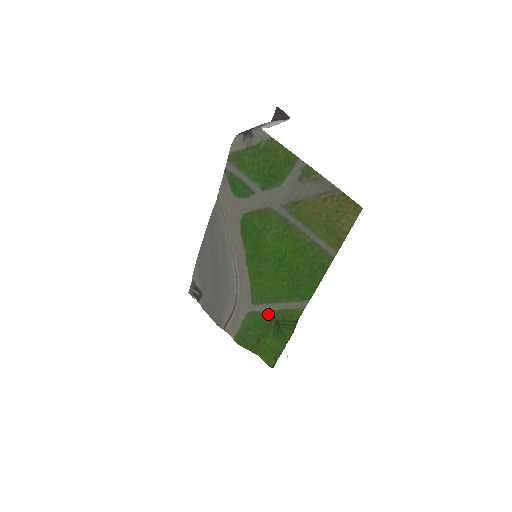
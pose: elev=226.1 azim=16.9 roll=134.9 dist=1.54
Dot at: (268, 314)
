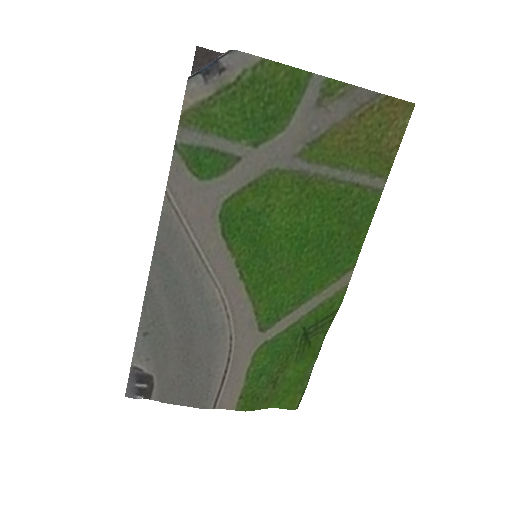
Dot at: (292, 330)
